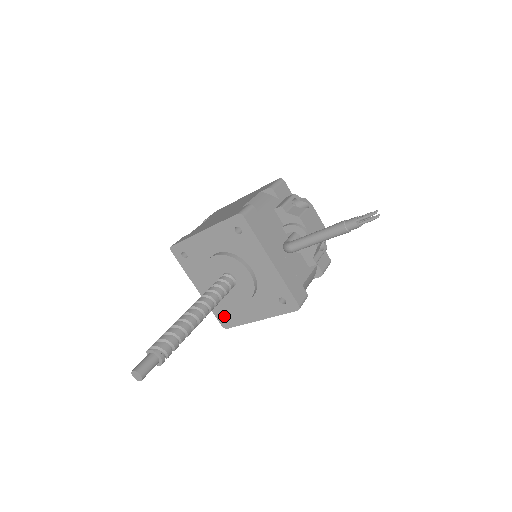
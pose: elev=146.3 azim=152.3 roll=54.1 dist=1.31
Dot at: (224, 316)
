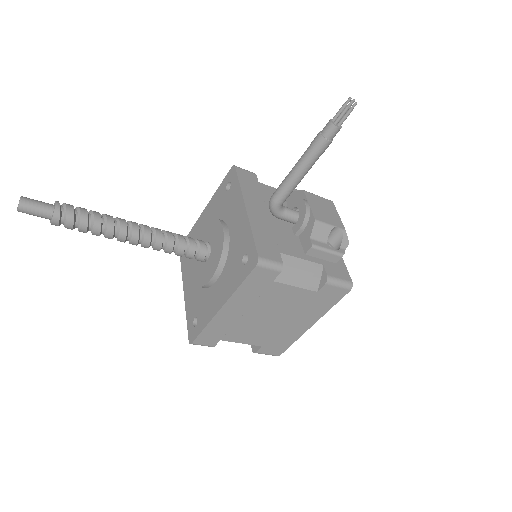
Dot at: (195, 324)
